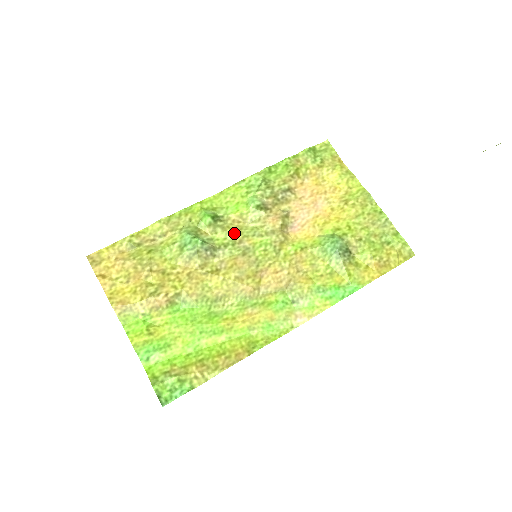
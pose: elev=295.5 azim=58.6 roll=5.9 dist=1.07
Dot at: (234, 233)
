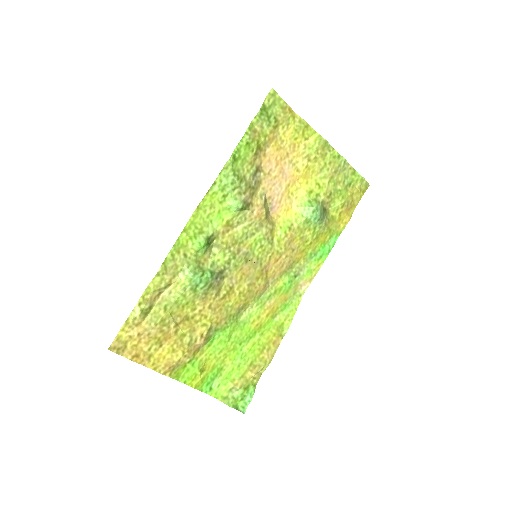
Dot at: (230, 246)
